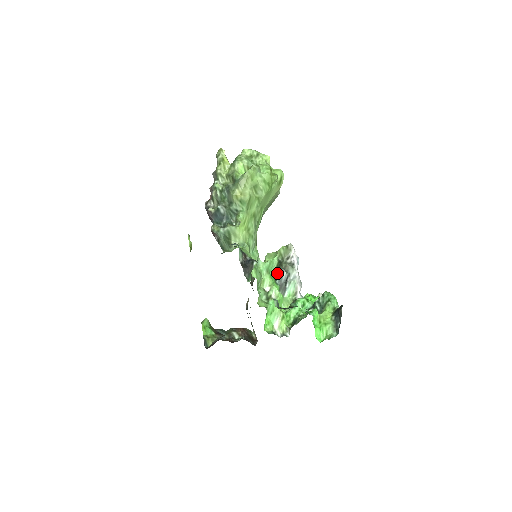
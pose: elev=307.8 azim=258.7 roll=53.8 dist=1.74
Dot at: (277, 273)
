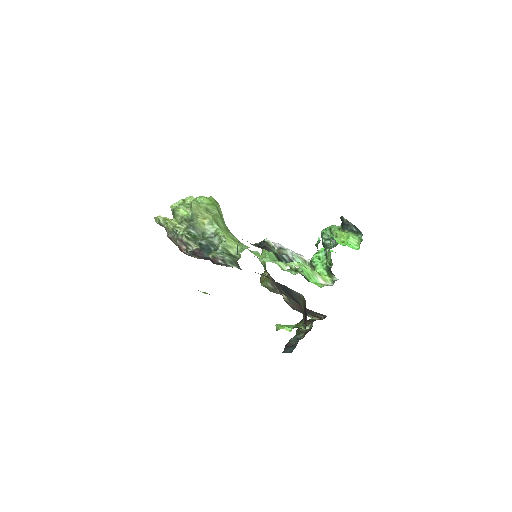
Dot at: (279, 260)
